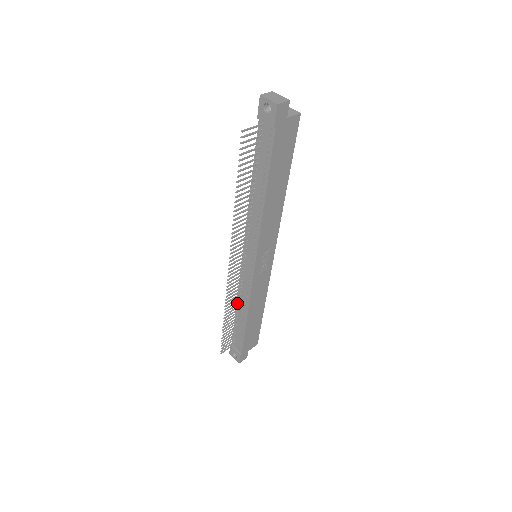
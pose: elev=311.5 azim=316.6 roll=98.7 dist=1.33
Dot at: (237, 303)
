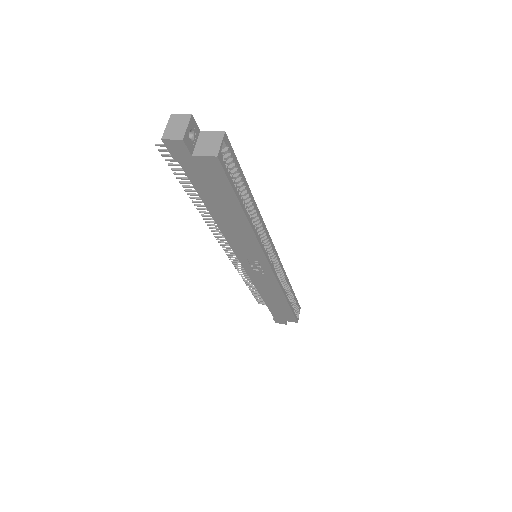
Dot at: occluded
